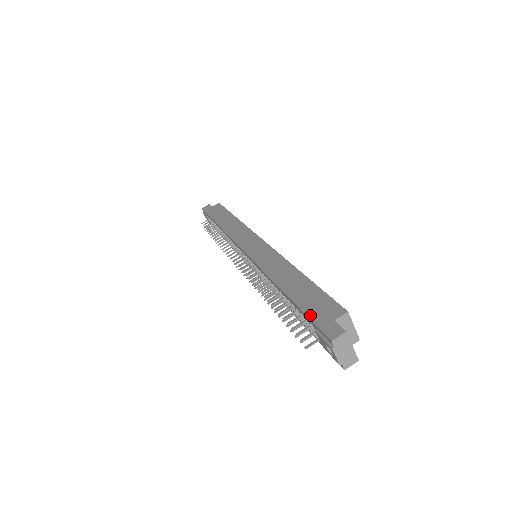
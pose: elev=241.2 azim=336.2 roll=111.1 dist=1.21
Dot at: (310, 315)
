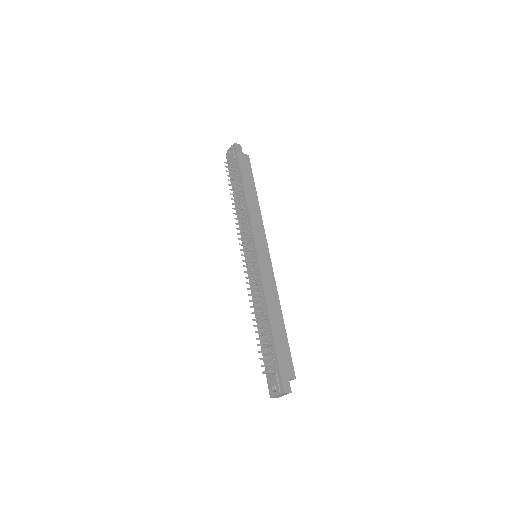
Dot at: (280, 363)
